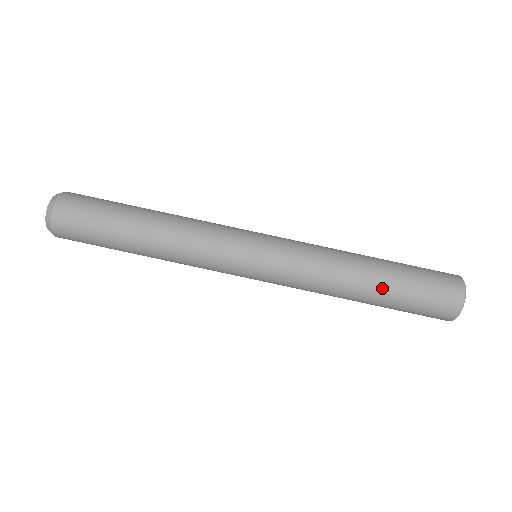
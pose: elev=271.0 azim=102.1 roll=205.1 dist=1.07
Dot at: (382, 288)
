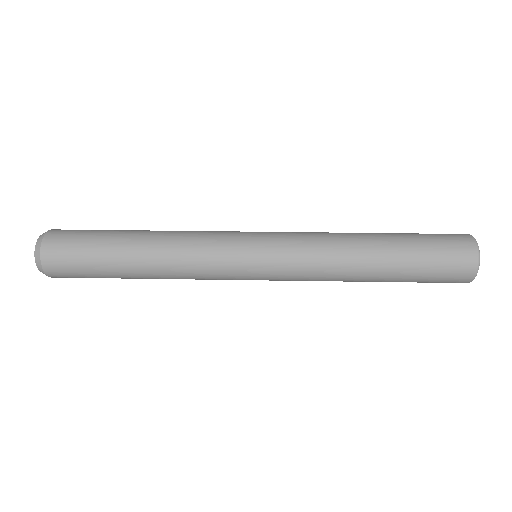
Dot at: (392, 261)
